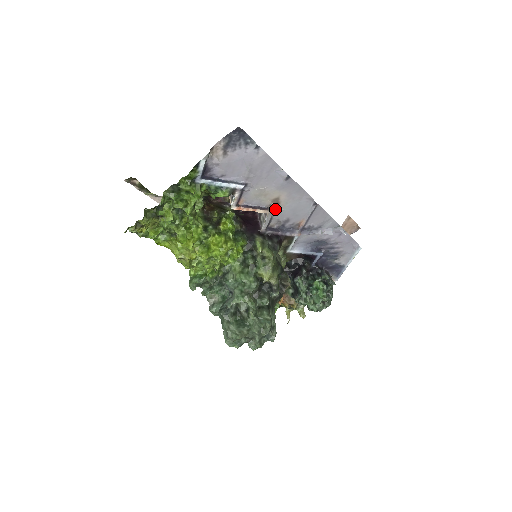
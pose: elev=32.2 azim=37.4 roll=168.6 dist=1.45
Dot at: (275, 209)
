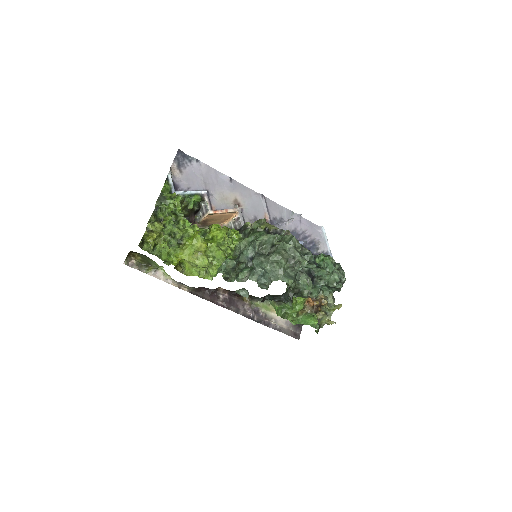
Dot at: (240, 209)
